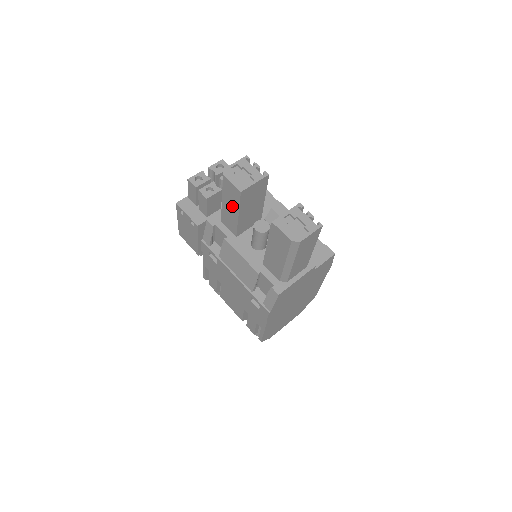
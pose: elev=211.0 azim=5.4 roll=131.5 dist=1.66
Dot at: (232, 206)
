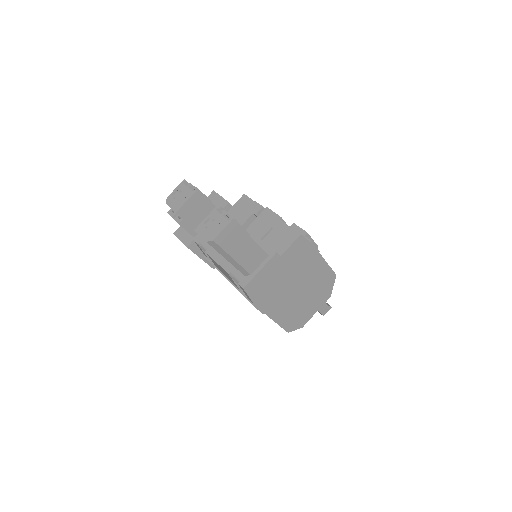
Dot at: occluded
